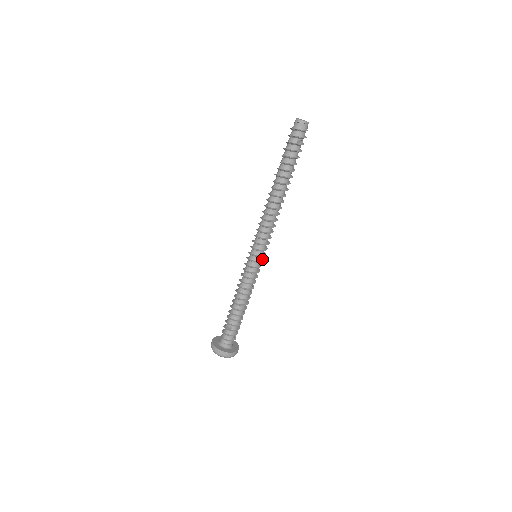
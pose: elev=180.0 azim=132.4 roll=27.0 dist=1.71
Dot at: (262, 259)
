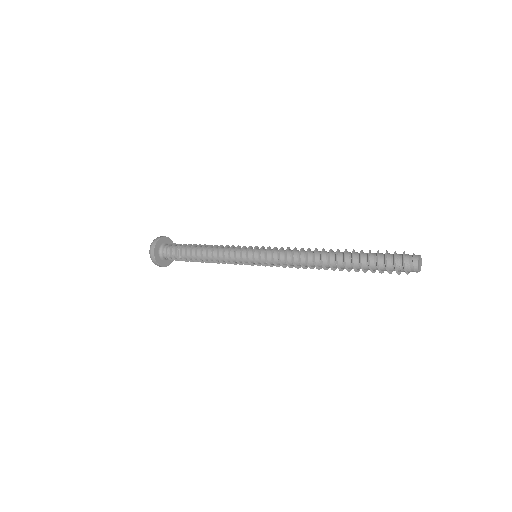
Dot at: occluded
